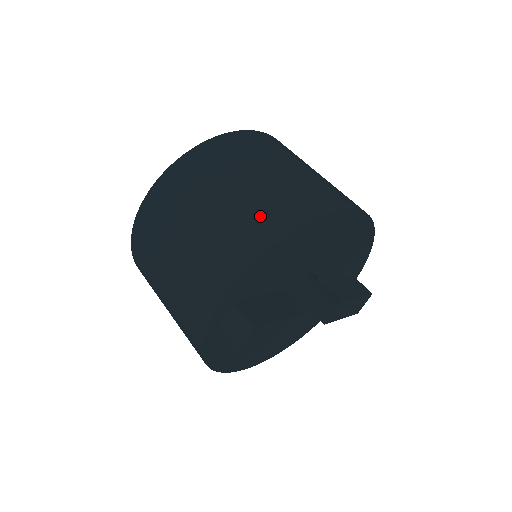
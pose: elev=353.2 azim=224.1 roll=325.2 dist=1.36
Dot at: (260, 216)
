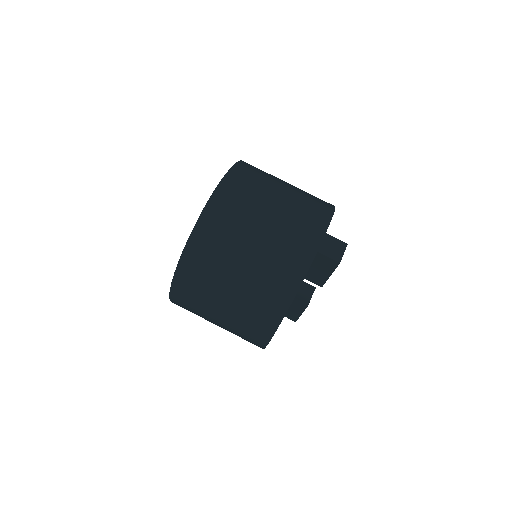
Dot at: occluded
